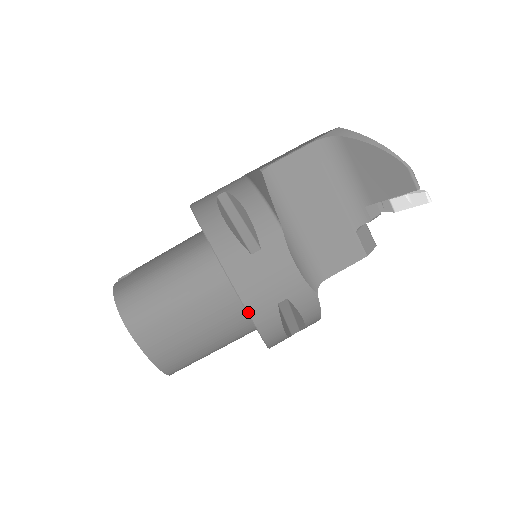
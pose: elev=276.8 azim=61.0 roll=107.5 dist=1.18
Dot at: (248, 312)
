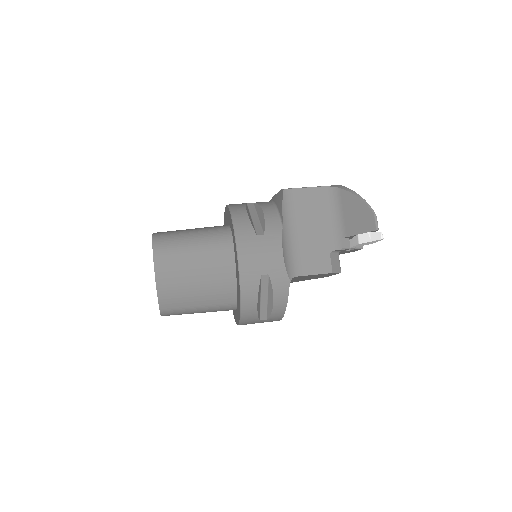
Dot at: (239, 271)
